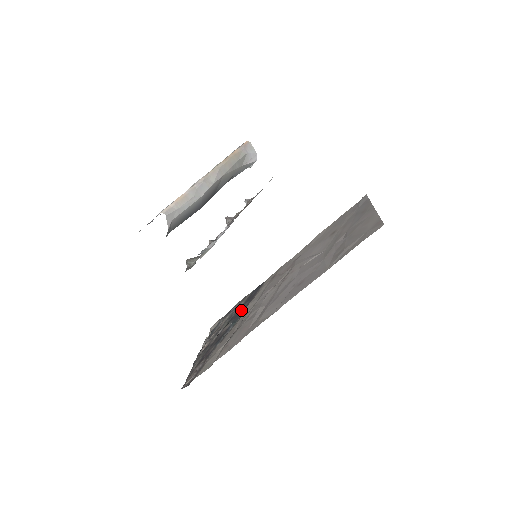
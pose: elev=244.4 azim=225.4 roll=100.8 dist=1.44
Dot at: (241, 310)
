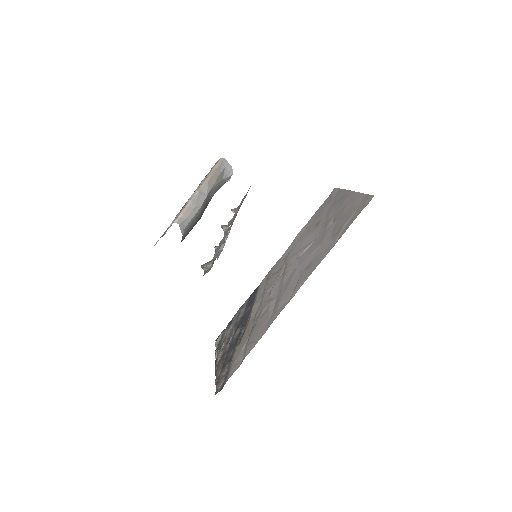
Dot at: (246, 314)
